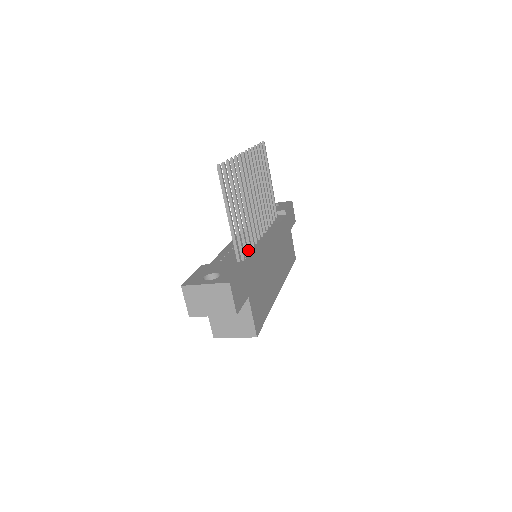
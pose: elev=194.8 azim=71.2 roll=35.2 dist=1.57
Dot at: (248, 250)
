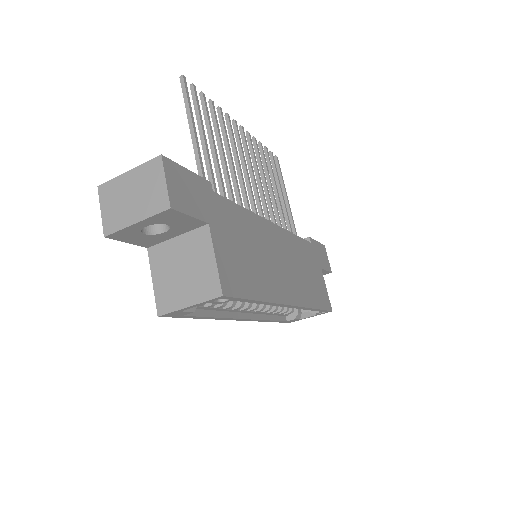
Dot at: occluded
